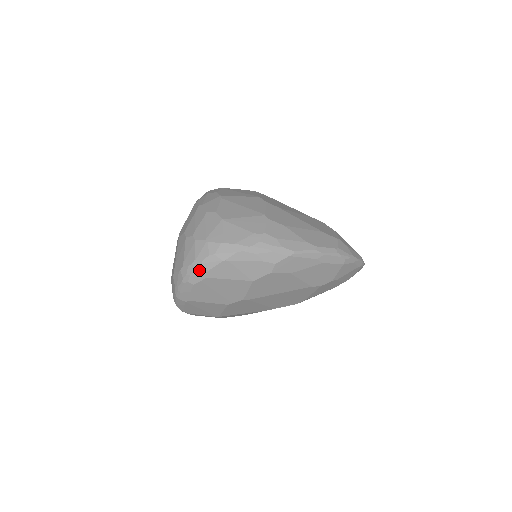
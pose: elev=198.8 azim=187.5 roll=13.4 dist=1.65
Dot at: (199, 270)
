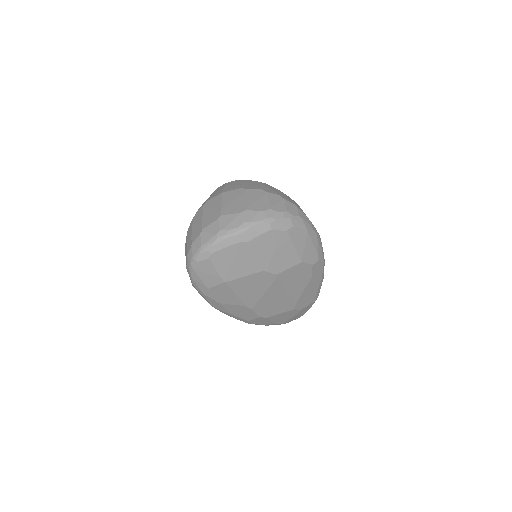
Dot at: (287, 221)
